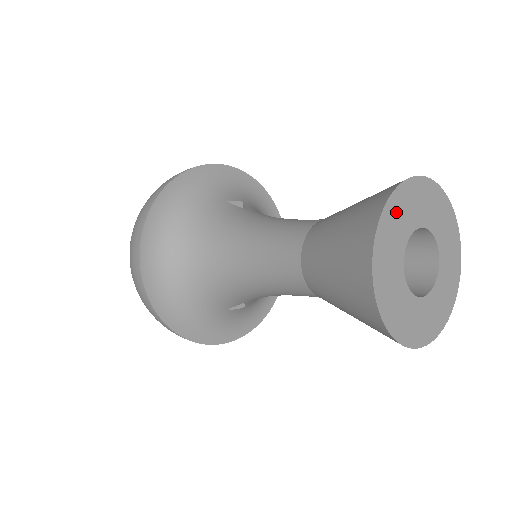
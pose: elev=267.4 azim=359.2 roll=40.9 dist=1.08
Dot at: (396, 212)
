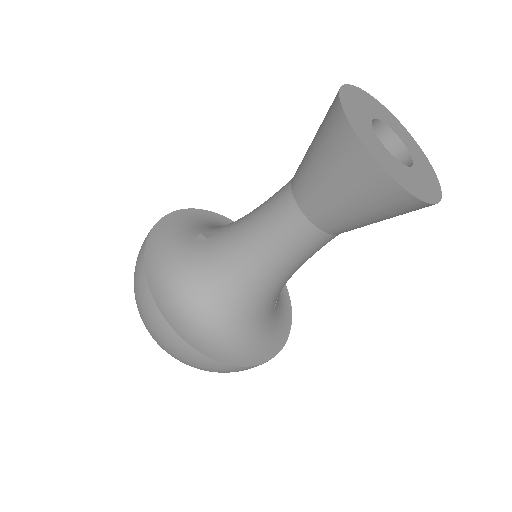
Dot at: (360, 129)
